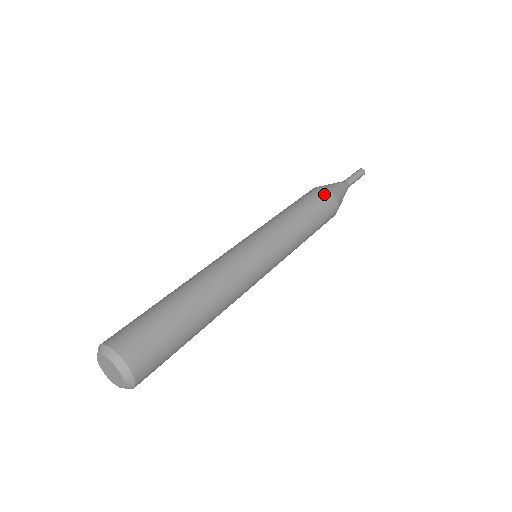
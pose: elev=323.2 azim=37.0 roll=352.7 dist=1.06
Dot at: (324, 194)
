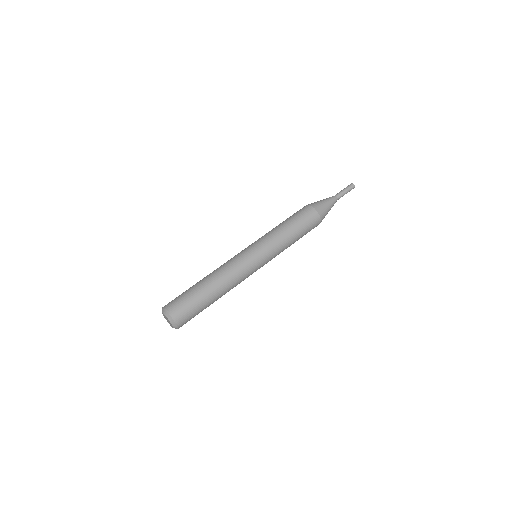
Dot at: (315, 220)
